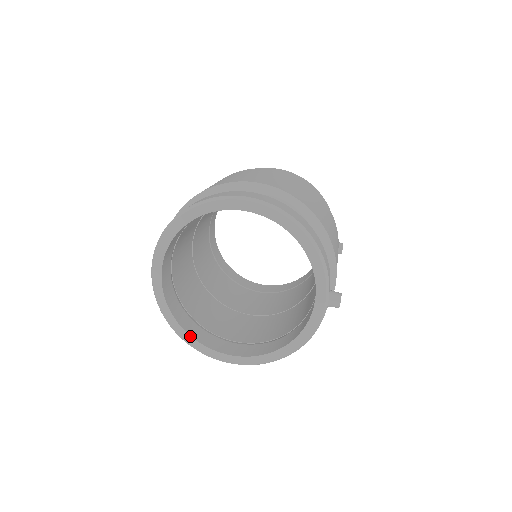
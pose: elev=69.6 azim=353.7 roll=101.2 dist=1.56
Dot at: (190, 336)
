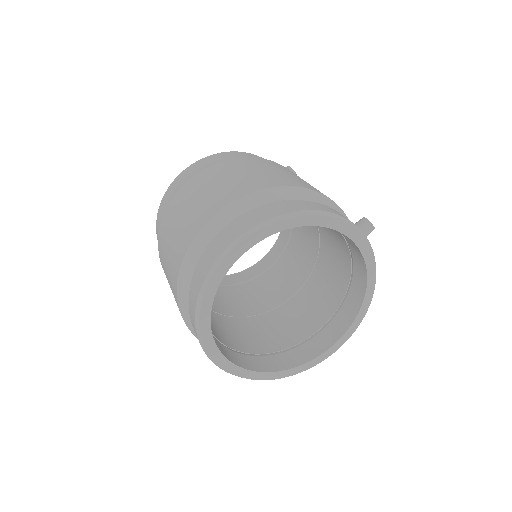
Dot at: (295, 368)
